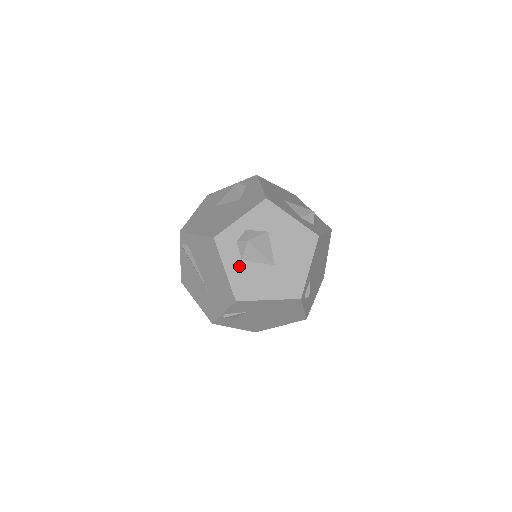
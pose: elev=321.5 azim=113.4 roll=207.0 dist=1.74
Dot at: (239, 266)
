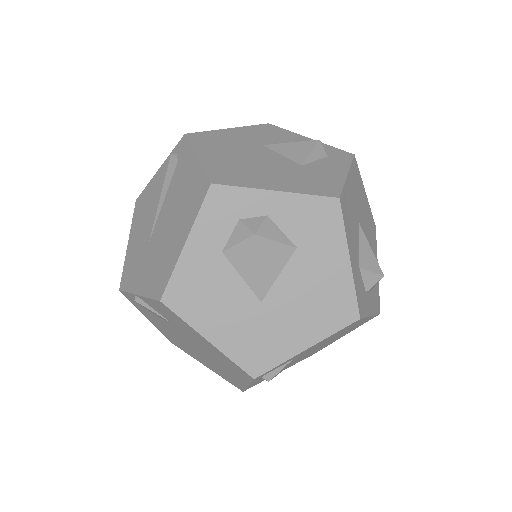
Dot at: (210, 257)
